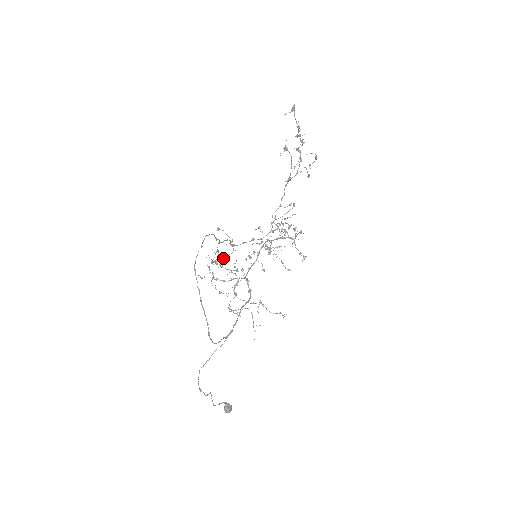
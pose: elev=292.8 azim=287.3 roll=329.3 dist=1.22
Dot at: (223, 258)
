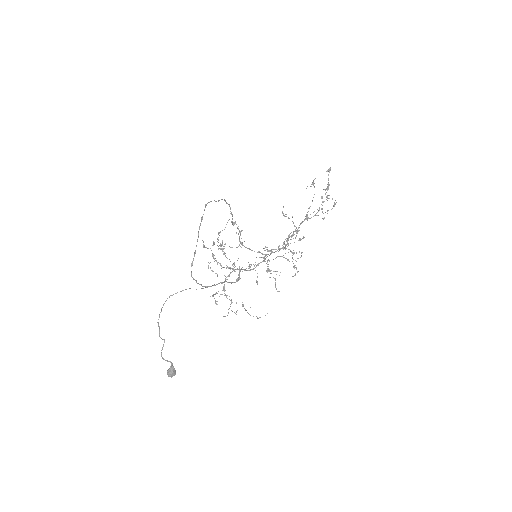
Dot at: occluded
